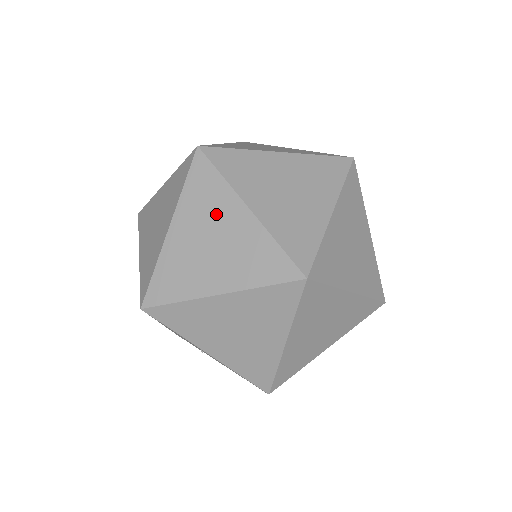
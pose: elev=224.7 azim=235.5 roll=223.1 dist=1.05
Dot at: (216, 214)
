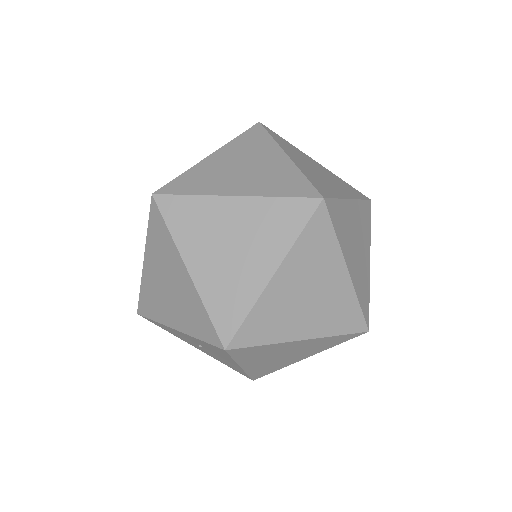
Dot at: occluded
